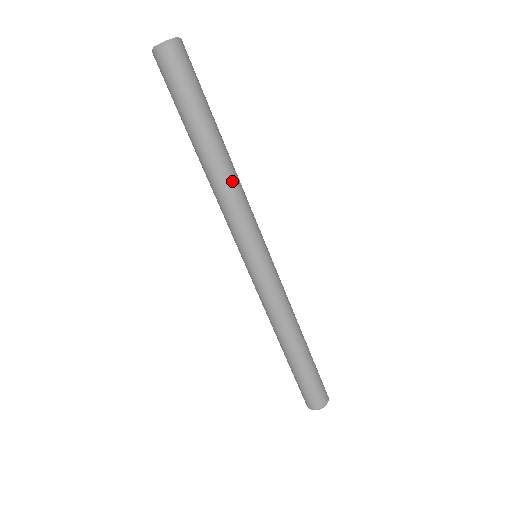
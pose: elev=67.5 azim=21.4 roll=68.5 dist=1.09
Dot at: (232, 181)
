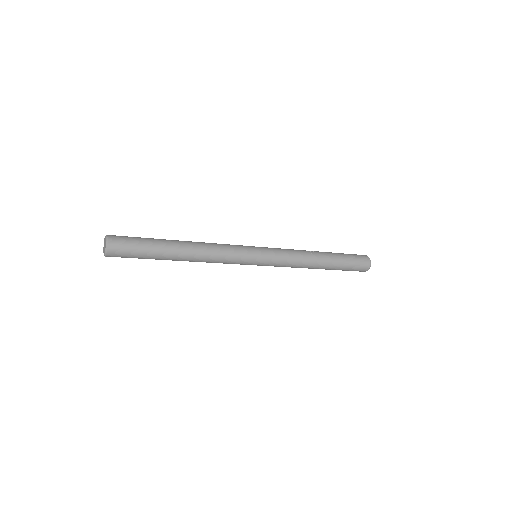
Dot at: (205, 255)
